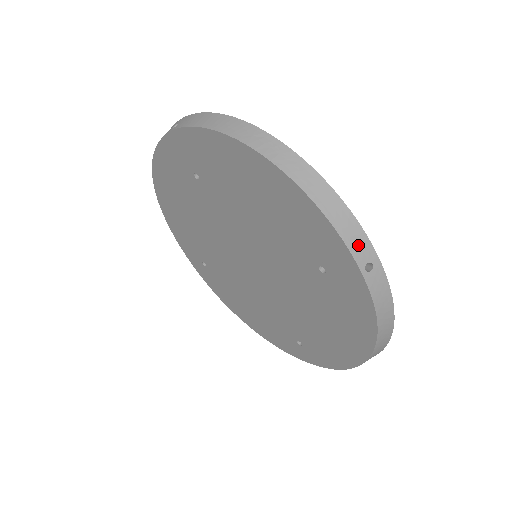
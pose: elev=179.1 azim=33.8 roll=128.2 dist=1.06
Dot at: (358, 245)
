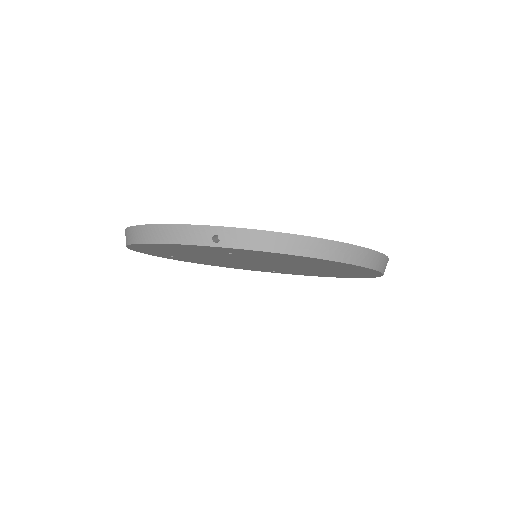
Dot at: (385, 267)
